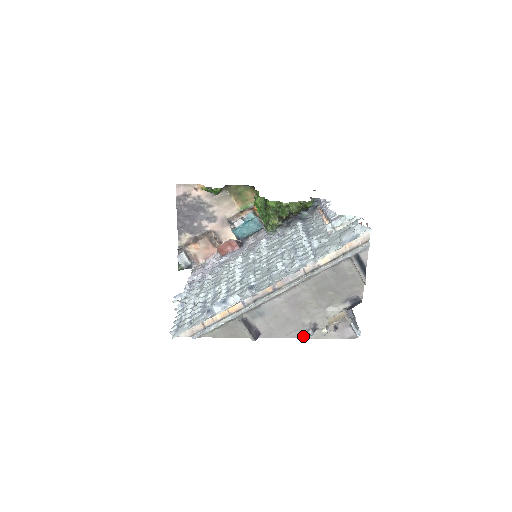
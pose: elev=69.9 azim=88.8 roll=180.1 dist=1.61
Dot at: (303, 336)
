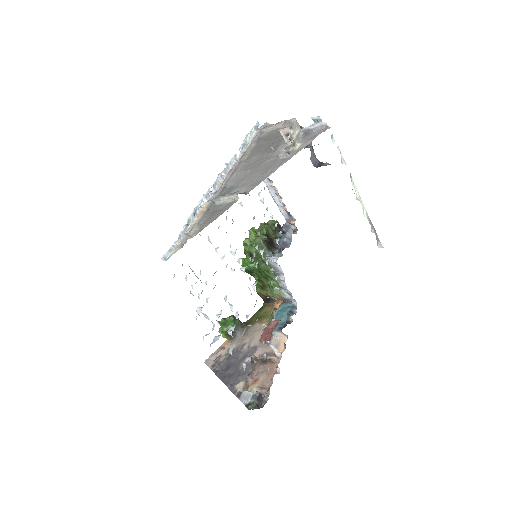
Dot at: (283, 163)
